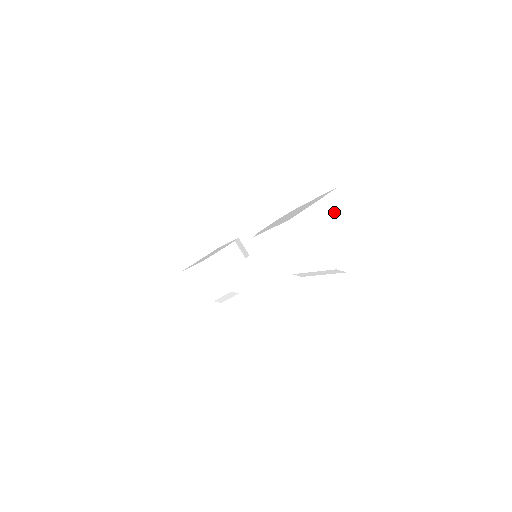
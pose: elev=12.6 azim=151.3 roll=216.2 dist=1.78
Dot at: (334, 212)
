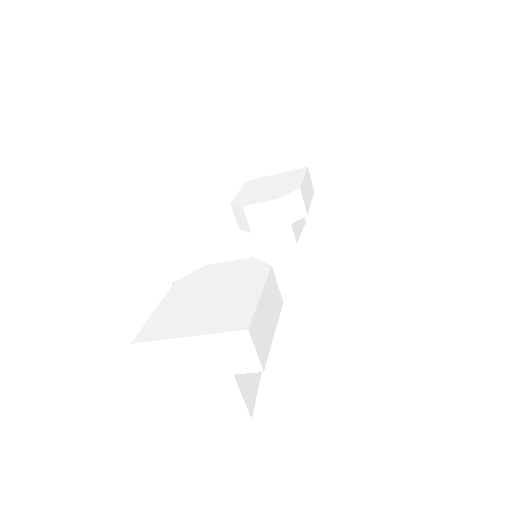
Dot at: (223, 360)
